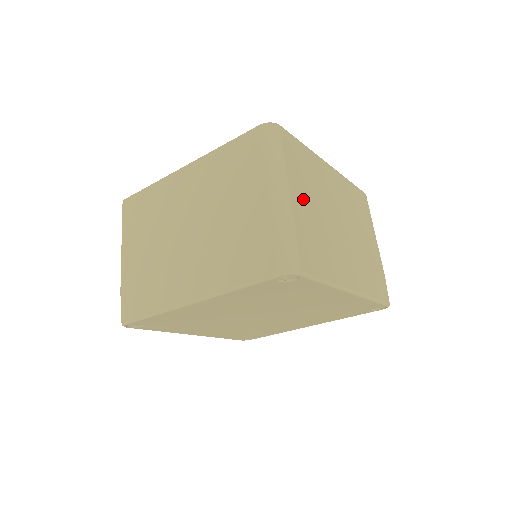
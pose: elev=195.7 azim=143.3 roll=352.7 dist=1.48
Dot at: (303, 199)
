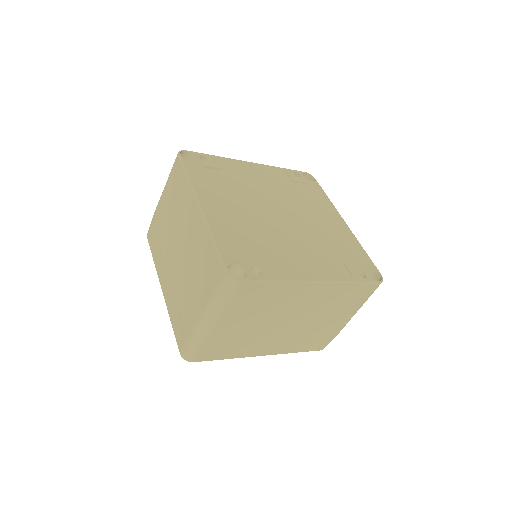
Dot at: (234, 324)
